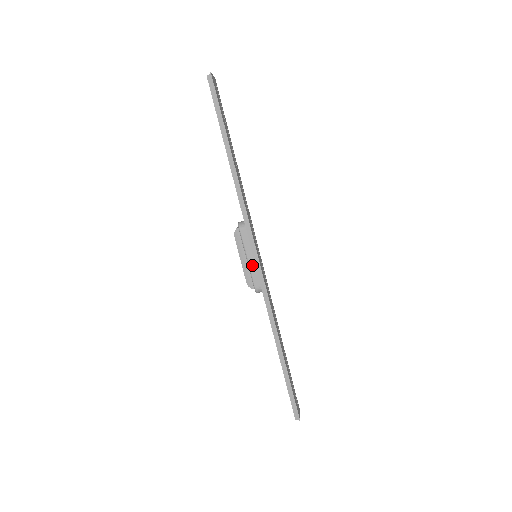
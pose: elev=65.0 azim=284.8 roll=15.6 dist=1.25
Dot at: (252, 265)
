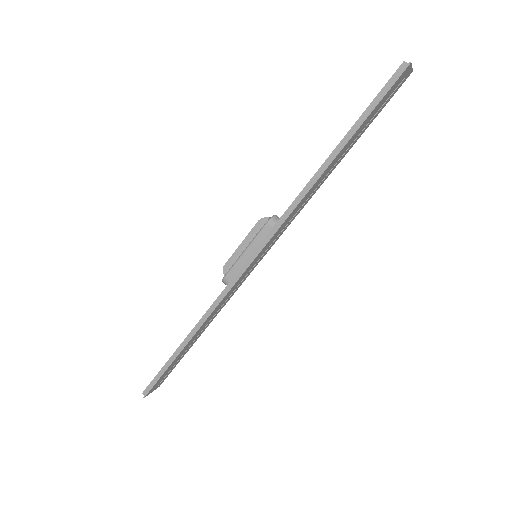
Dot at: (243, 259)
